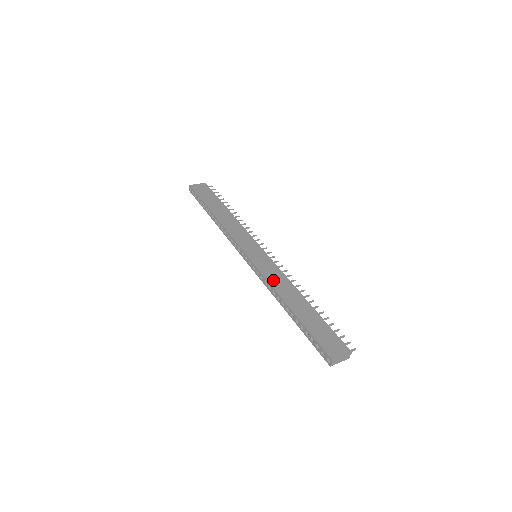
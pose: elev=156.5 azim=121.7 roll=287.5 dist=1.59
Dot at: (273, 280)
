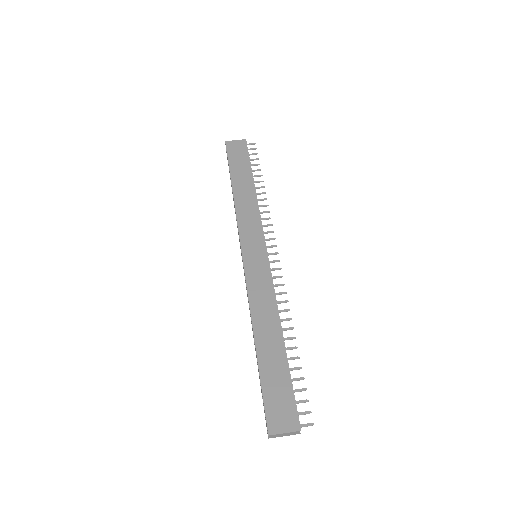
Dot at: (255, 297)
